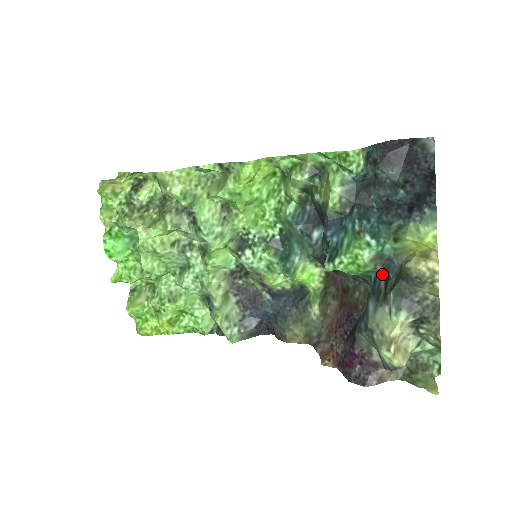
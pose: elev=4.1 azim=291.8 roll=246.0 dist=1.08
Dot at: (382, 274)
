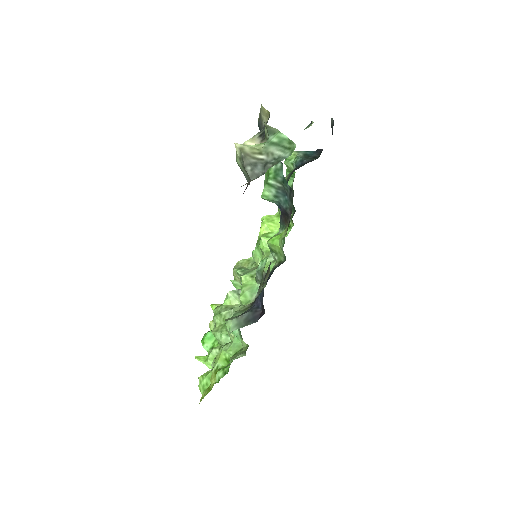
Dot at: (281, 163)
